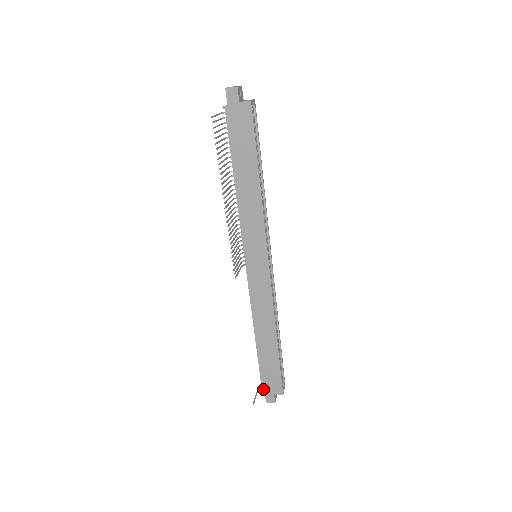
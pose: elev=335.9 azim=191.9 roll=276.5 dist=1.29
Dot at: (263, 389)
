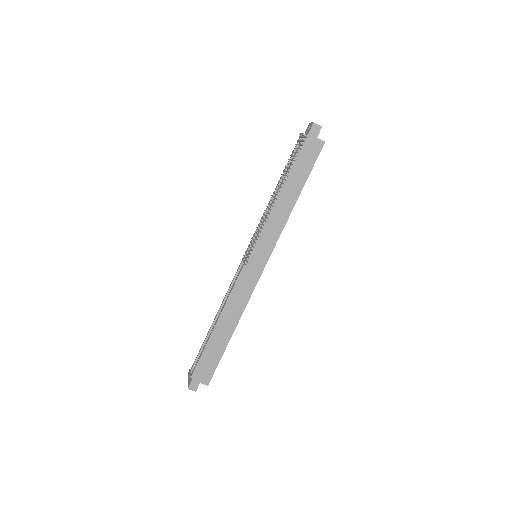
Dot at: (193, 375)
